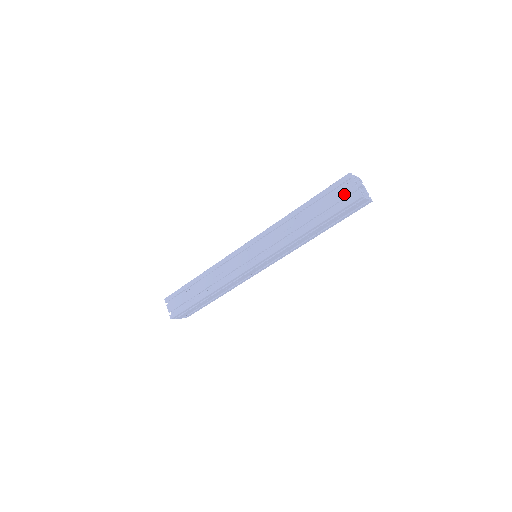
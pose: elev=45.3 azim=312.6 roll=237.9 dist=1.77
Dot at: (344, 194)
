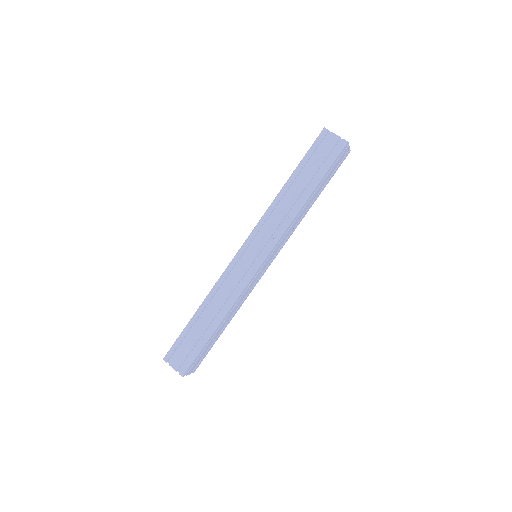
Dot at: (329, 148)
